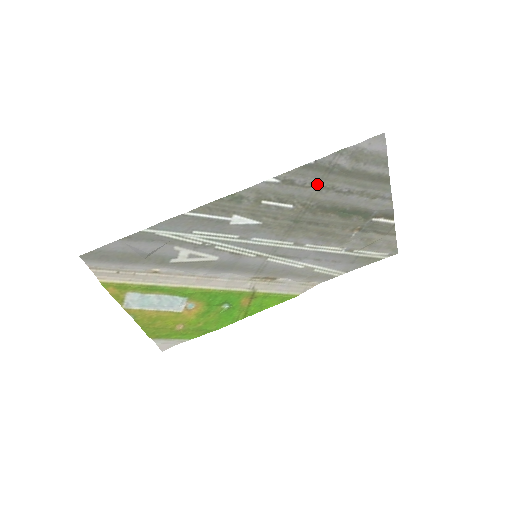
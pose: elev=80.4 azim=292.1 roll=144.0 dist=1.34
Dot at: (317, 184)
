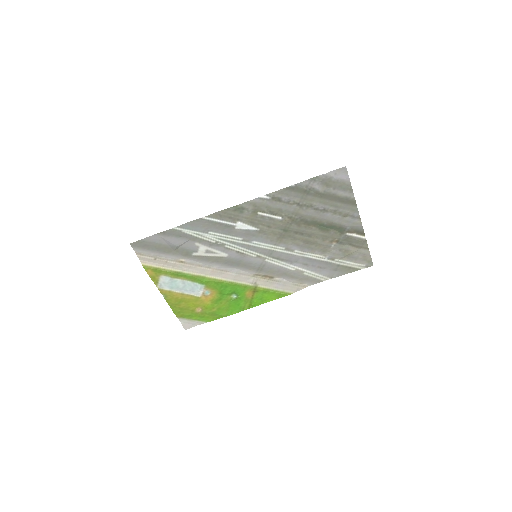
Dot at: (299, 202)
